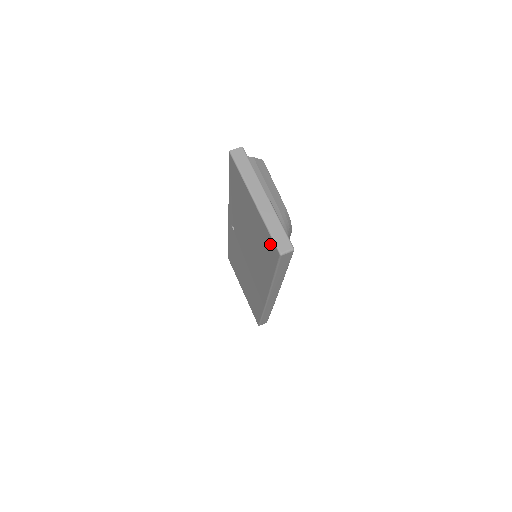
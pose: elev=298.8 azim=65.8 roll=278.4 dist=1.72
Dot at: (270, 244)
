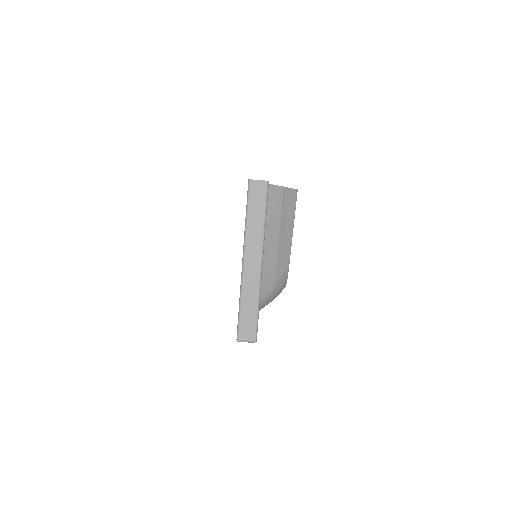
Dot at: occluded
